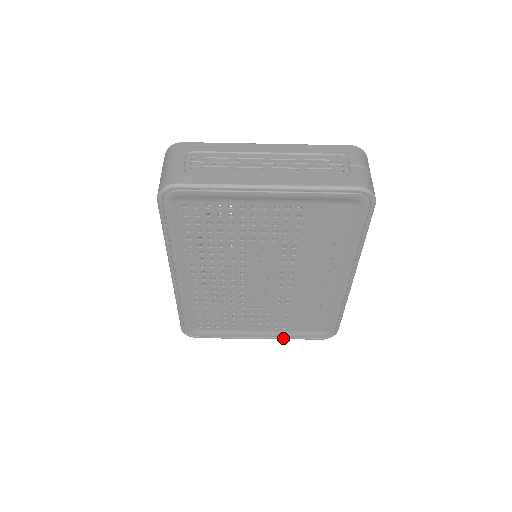
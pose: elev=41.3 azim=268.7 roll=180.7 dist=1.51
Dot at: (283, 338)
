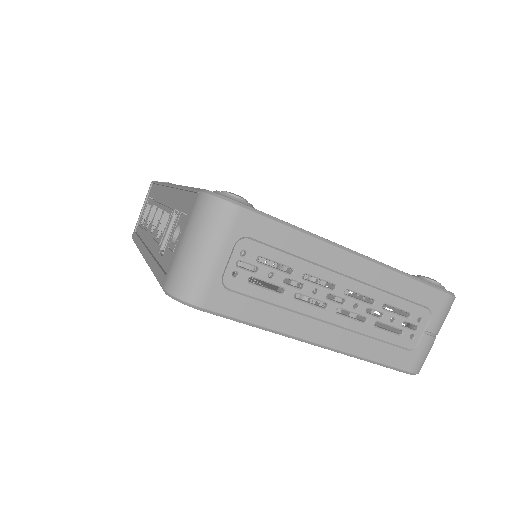
Dot at: occluded
